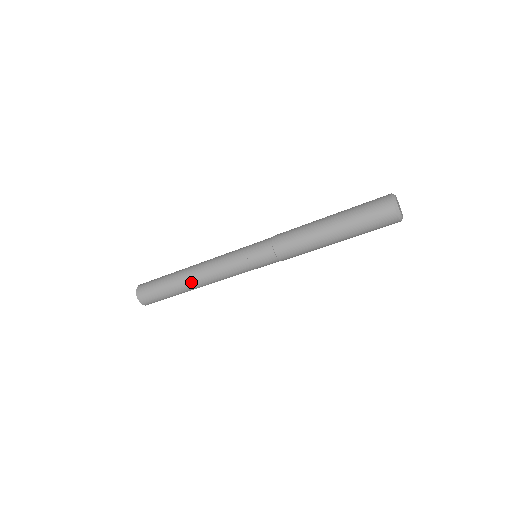
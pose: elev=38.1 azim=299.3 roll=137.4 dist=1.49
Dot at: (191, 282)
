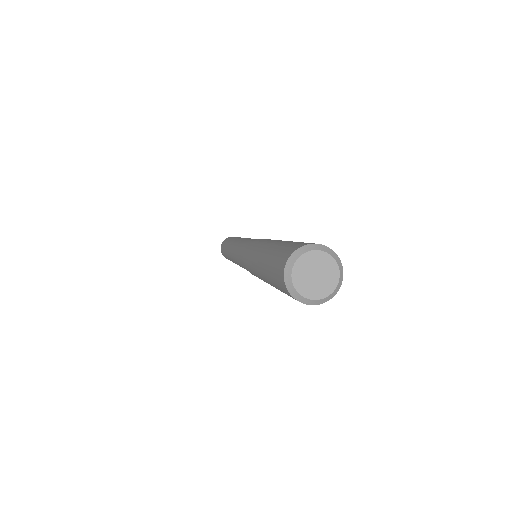
Dot at: occluded
